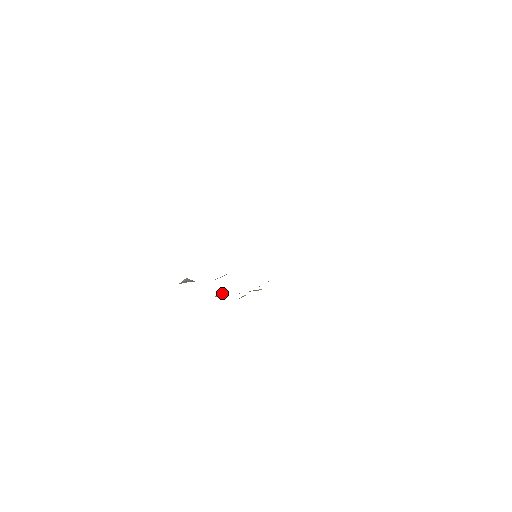
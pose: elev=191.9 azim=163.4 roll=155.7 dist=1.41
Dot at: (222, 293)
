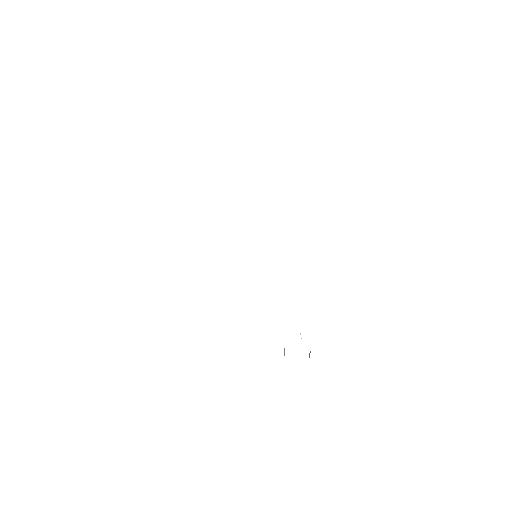
Dot at: occluded
